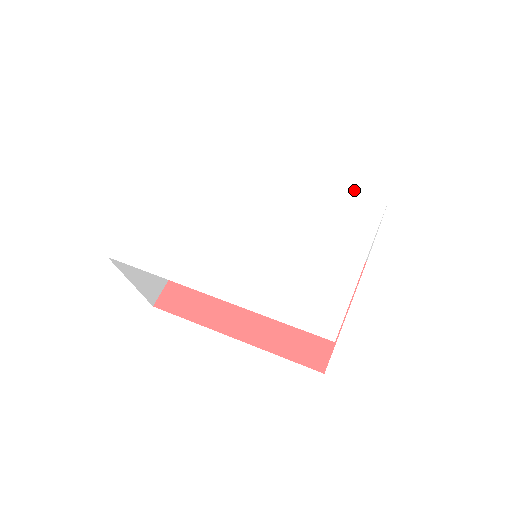
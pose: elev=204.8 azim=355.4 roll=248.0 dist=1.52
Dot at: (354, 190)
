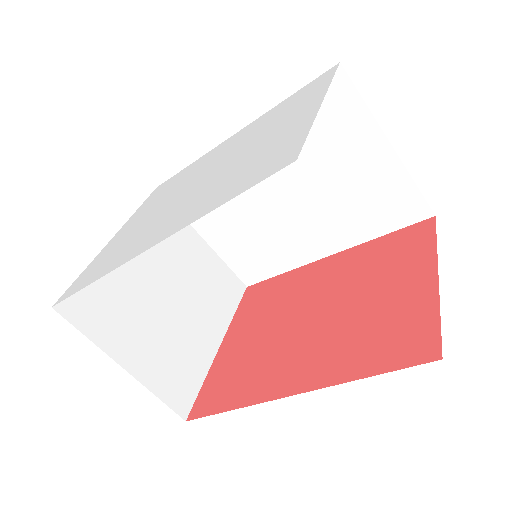
Dot at: (300, 90)
